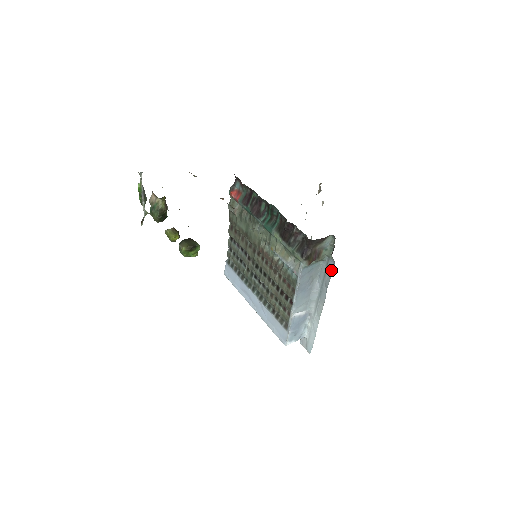
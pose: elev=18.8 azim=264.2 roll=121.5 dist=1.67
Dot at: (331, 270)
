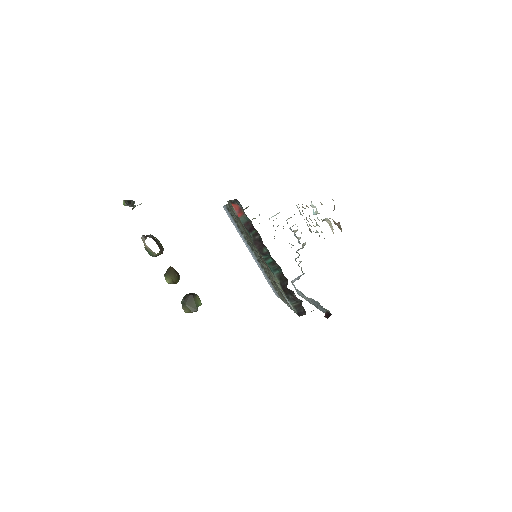
Dot at: (324, 312)
